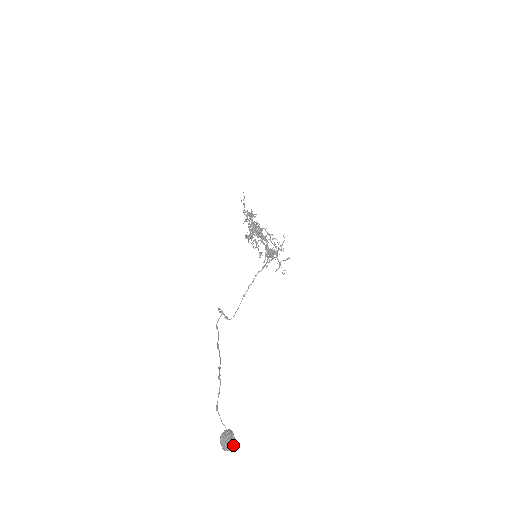
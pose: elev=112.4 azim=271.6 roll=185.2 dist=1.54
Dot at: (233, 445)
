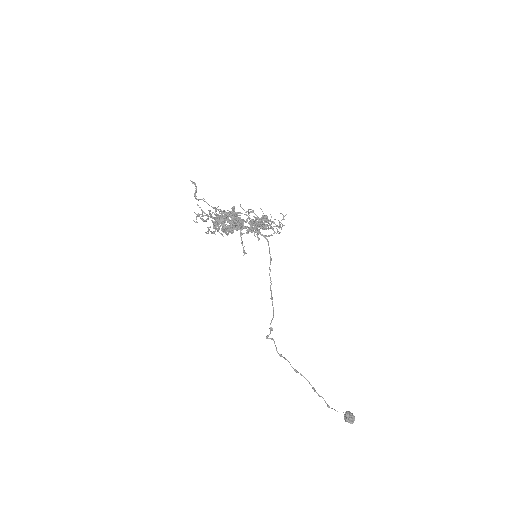
Dot at: occluded
